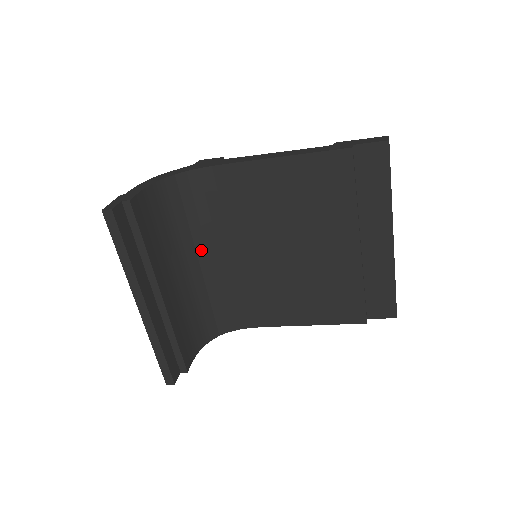
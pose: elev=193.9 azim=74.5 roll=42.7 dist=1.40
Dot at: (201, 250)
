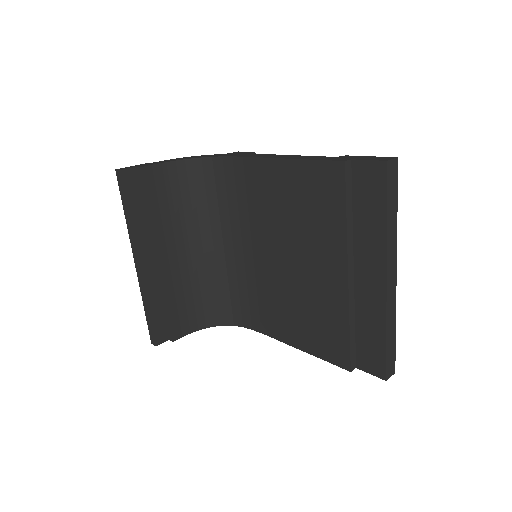
Dot at: (217, 236)
